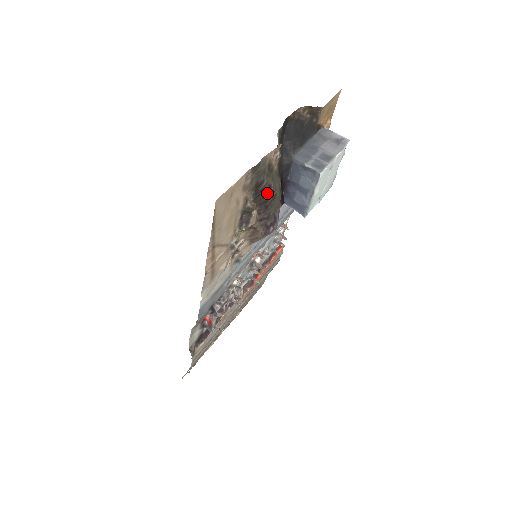
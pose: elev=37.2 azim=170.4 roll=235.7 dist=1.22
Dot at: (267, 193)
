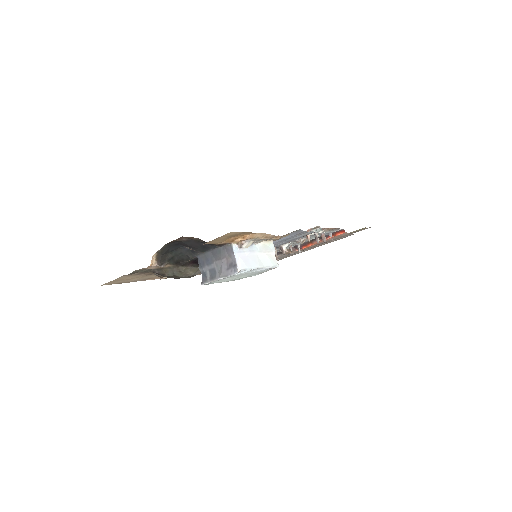
Dot at: (164, 276)
